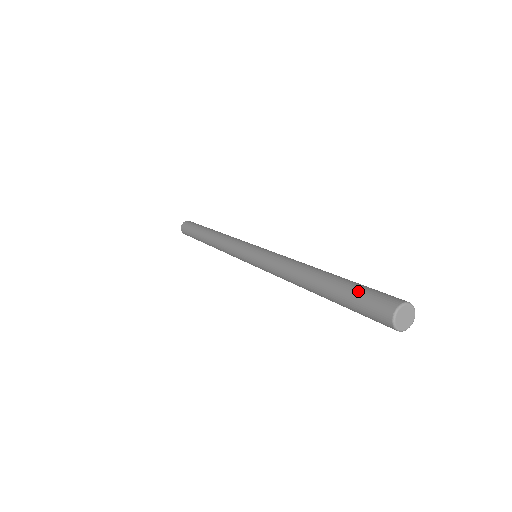
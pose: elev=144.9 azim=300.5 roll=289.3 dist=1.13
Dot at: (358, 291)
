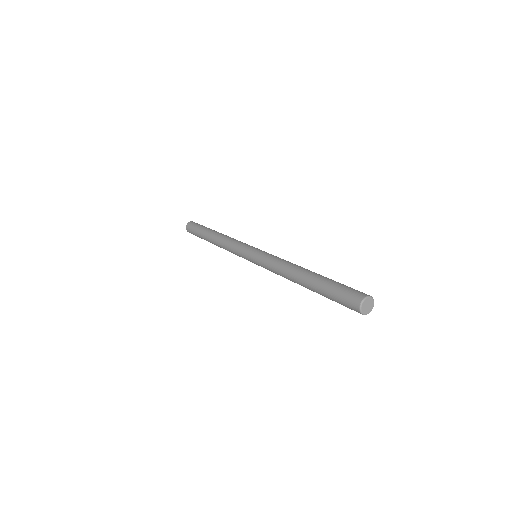
Dot at: (336, 288)
